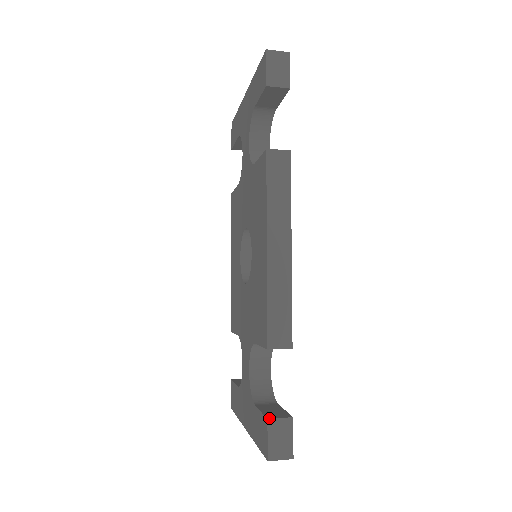
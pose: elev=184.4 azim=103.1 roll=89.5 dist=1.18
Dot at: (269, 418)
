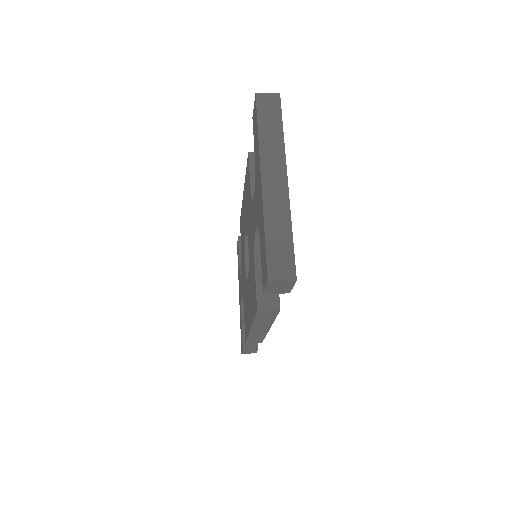
Dot at: (244, 349)
